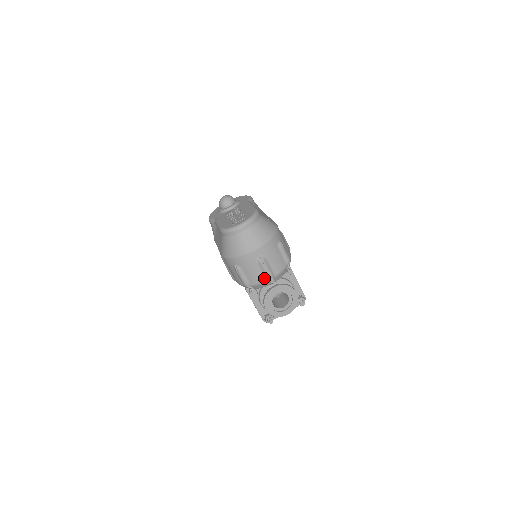
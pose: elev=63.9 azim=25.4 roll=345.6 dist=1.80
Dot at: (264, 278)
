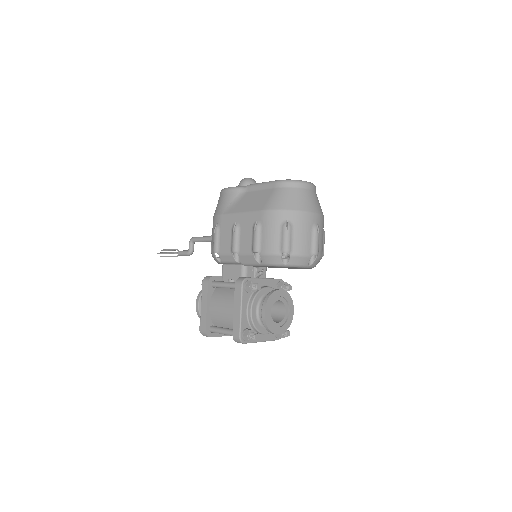
Dot at: (310, 251)
